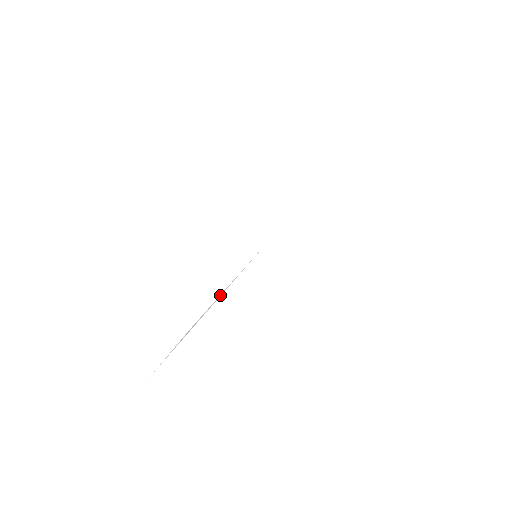
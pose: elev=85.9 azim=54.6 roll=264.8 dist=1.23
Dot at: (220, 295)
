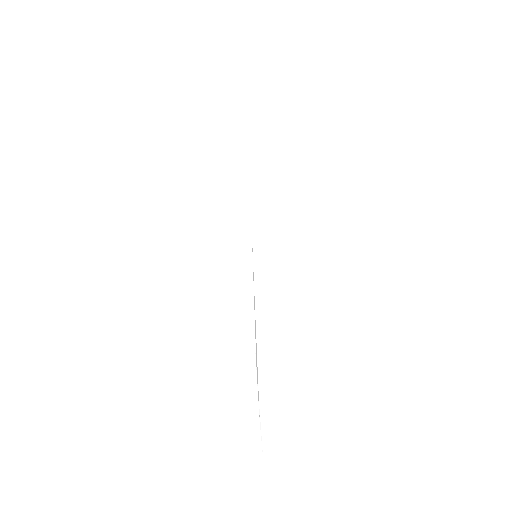
Dot at: occluded
